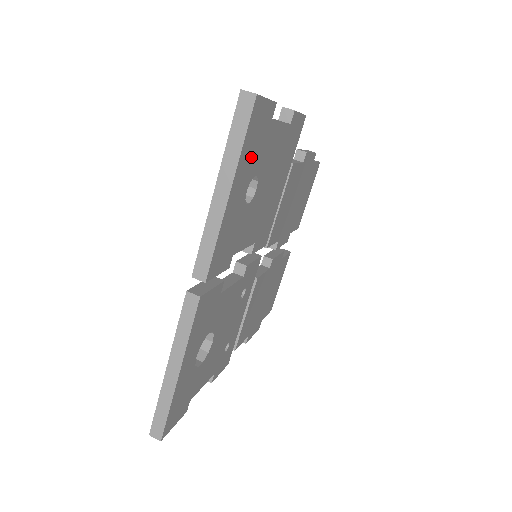
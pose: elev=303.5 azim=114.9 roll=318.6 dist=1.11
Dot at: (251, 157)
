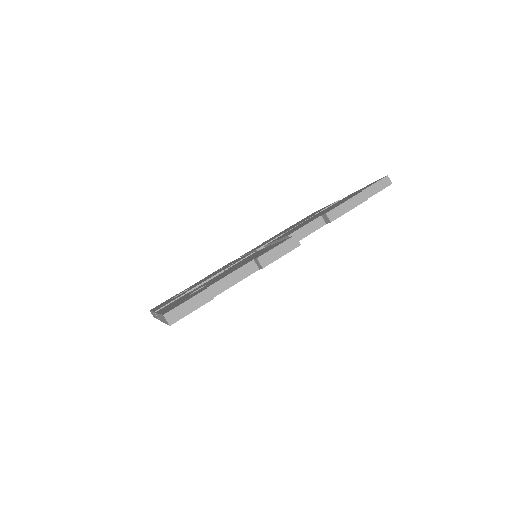
Dot at: occluded
